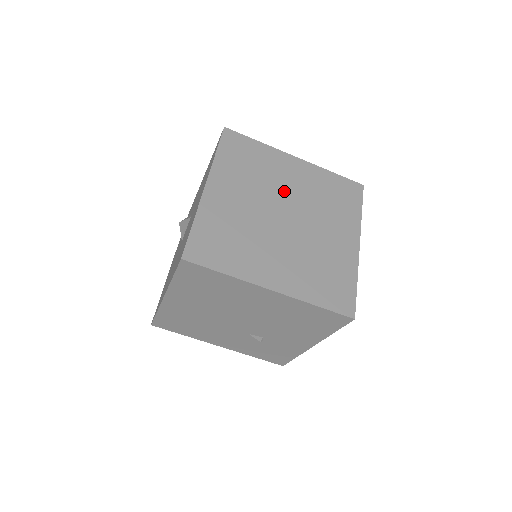
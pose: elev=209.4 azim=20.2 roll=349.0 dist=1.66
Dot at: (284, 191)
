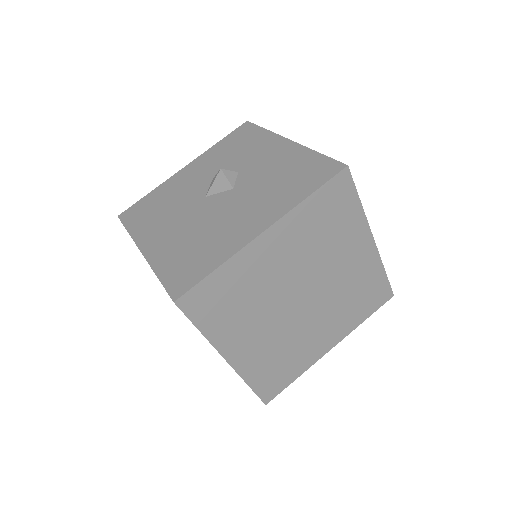
Dot at: (327, 272)
